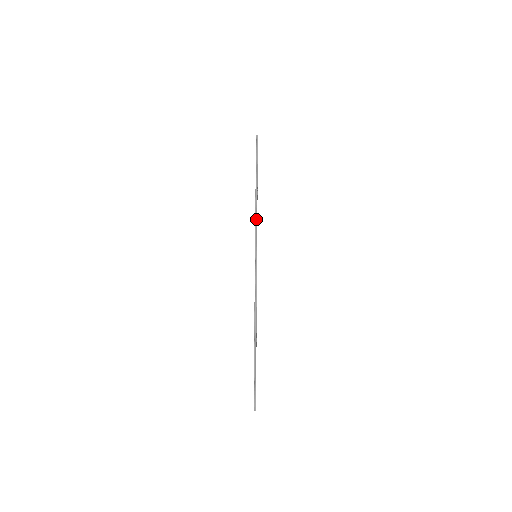
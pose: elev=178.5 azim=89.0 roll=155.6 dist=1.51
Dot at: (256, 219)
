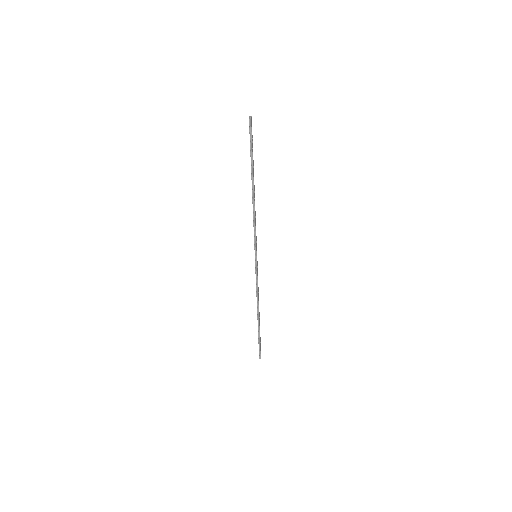
Dot at: (254, 224)
